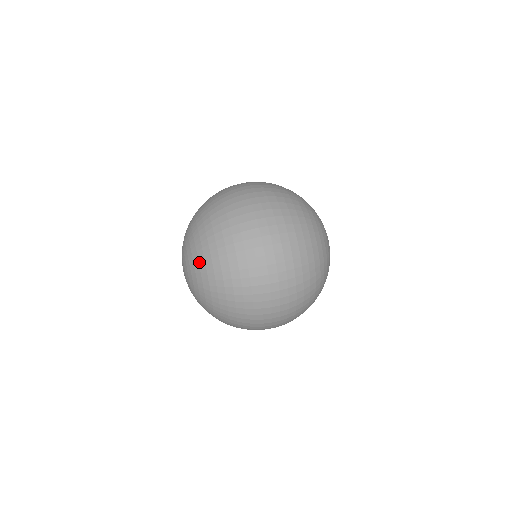
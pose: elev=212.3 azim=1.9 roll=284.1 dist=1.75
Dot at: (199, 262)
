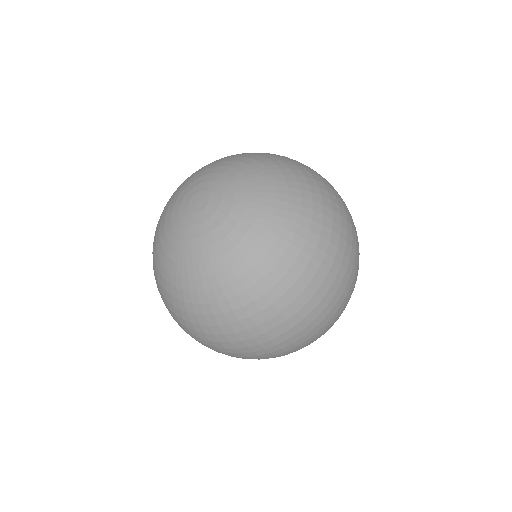
Dot at: (276, 207)
